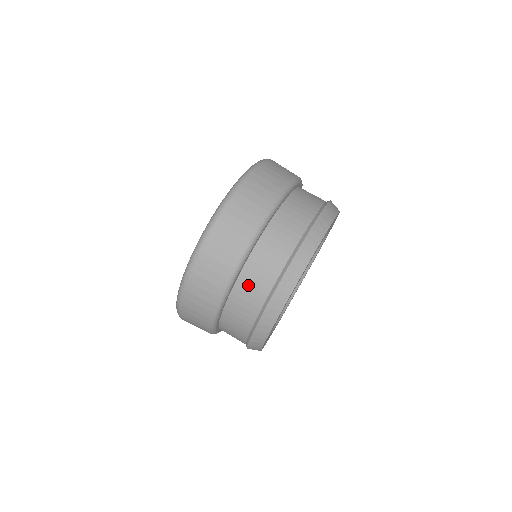
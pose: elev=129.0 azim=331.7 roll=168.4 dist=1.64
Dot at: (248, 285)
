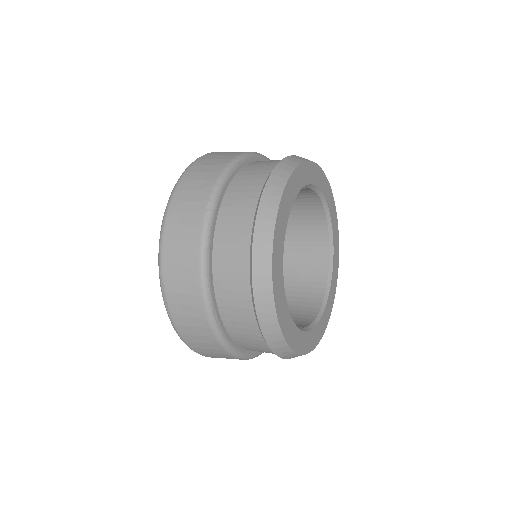
Dot at: (227, 289)
